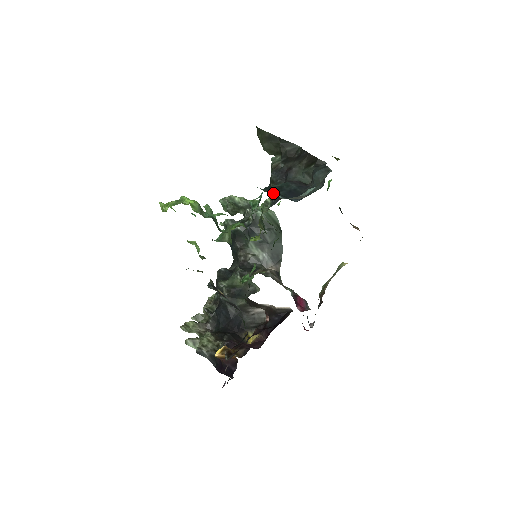
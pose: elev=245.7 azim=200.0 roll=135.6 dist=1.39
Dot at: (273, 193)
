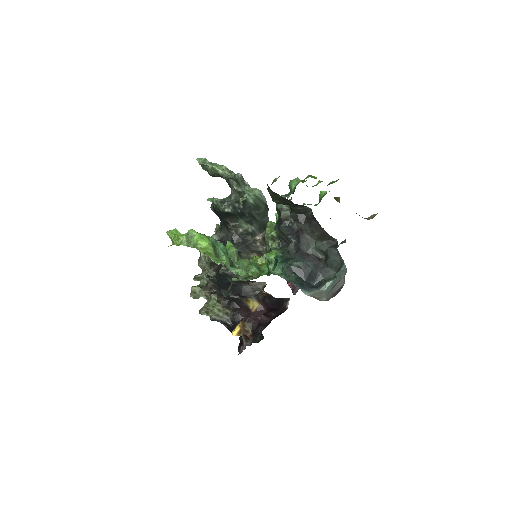
Dot at: (287, 254)
